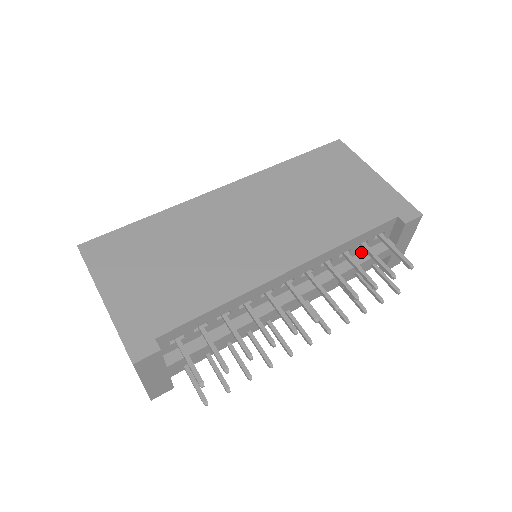
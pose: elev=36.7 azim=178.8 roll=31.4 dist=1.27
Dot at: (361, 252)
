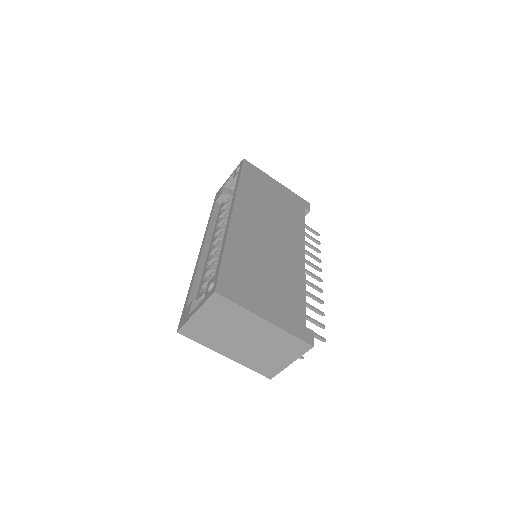
Dot at: occluded
